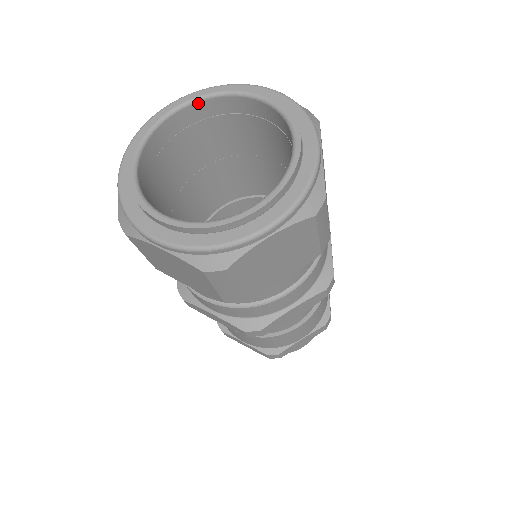
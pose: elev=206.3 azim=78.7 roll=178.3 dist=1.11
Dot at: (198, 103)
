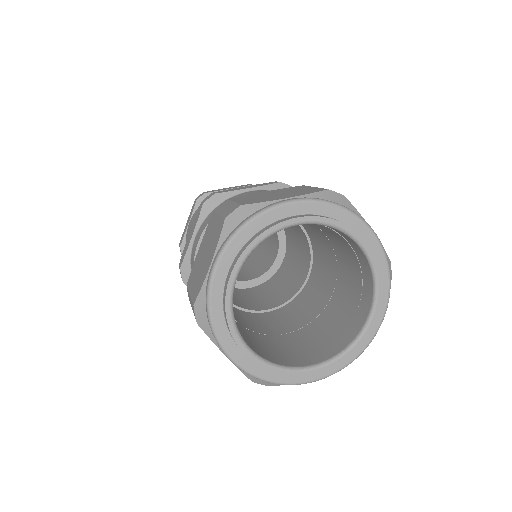
Dot at: occluded
